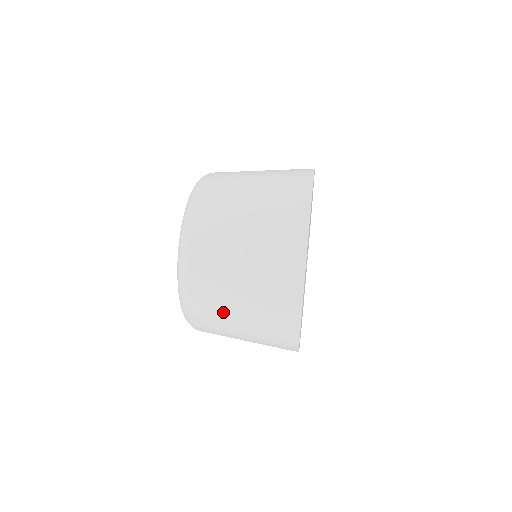
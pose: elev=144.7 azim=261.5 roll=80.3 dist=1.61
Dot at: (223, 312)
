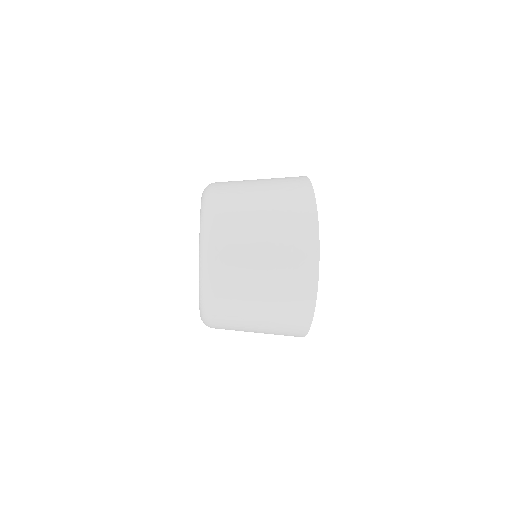
Dot at: (246, 278)
